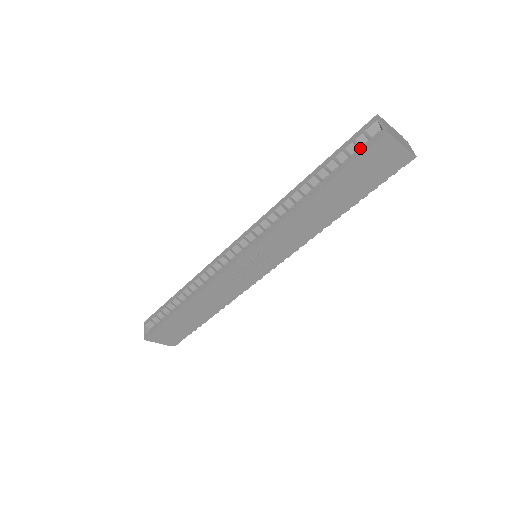
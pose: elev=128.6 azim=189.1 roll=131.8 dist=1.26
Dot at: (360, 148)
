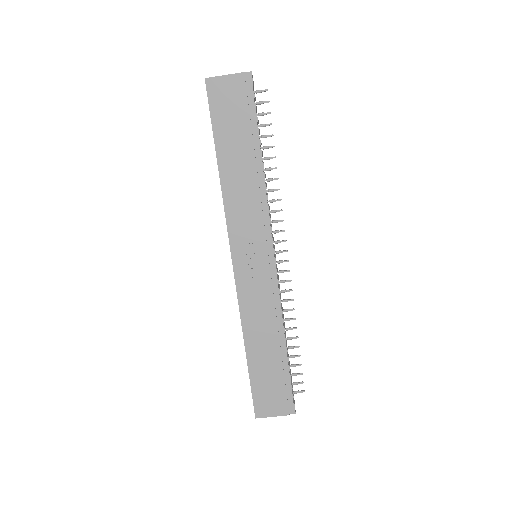
Dot at: occluded
